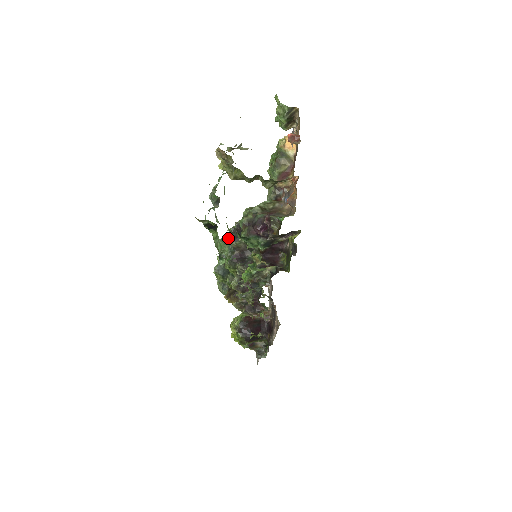
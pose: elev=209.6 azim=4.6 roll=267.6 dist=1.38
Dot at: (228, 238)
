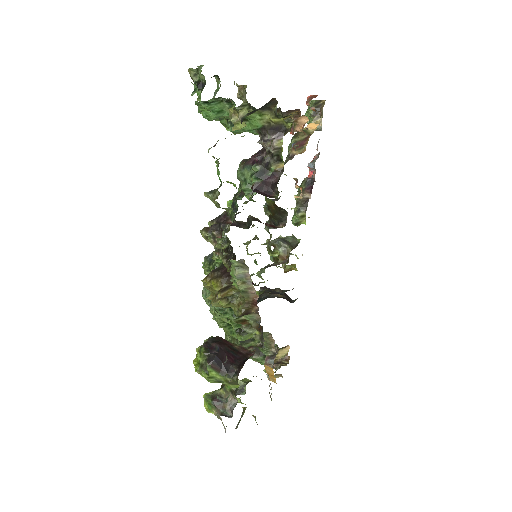
Dot at: occluded
